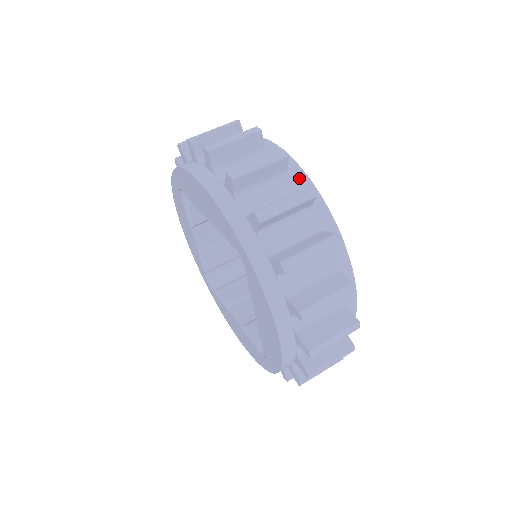
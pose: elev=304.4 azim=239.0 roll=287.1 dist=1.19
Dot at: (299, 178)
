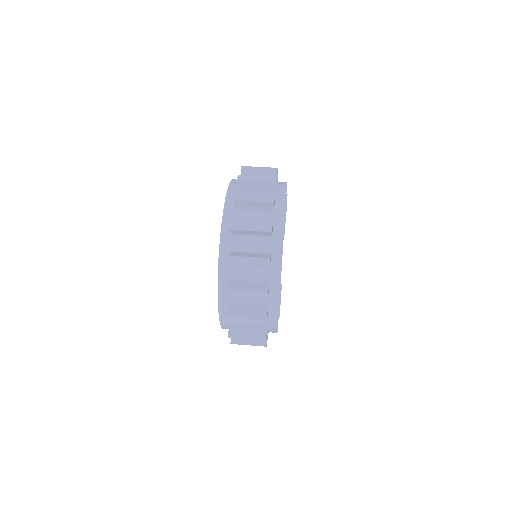
Dot at: (279, 218)
